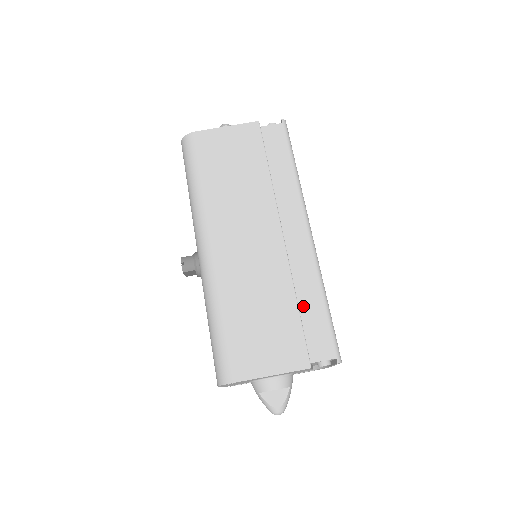
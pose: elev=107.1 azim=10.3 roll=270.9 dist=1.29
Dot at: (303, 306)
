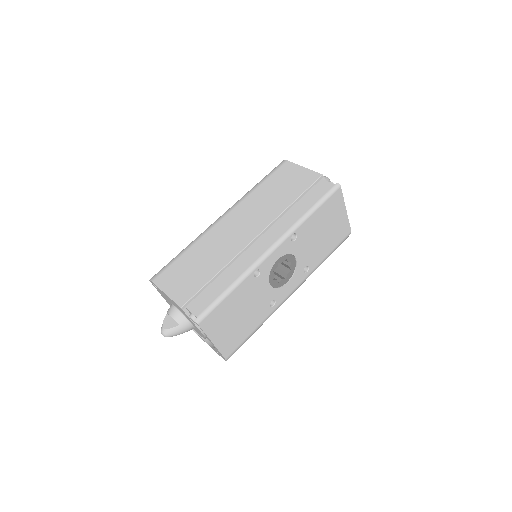
Dot at: (219, 279)
